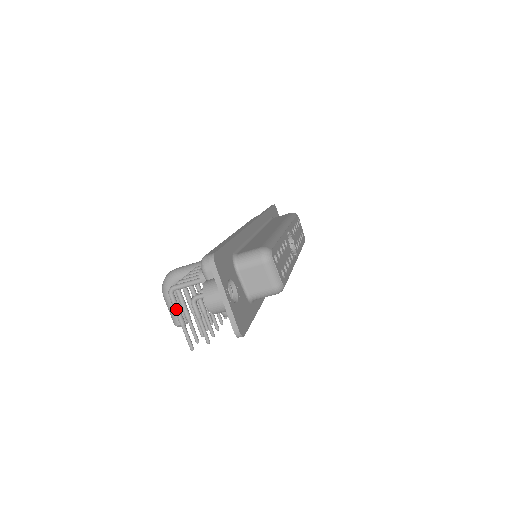
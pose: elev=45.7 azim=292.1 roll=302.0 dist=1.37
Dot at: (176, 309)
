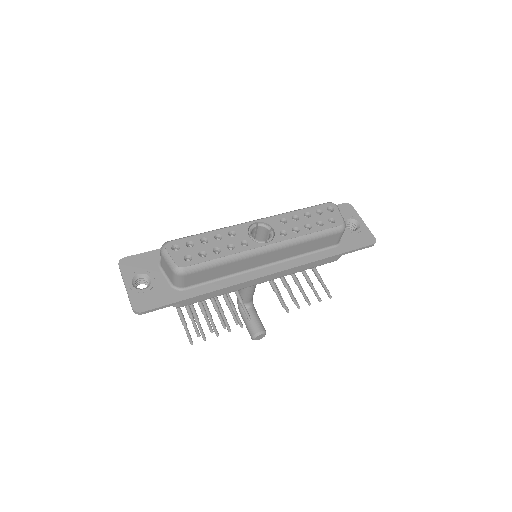
Dot at: (178, 313)
